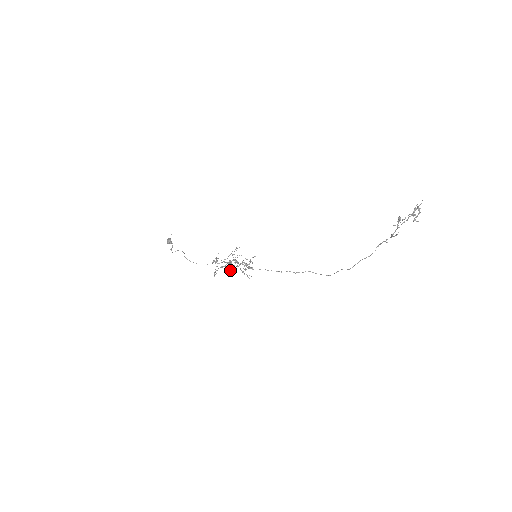
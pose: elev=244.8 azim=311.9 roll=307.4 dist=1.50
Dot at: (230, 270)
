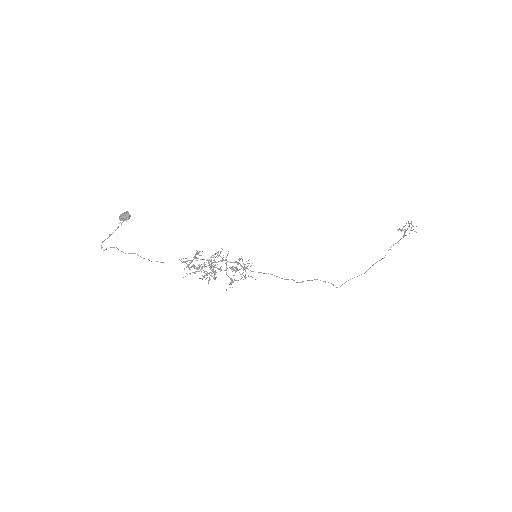
Dot at: (220, 268)
